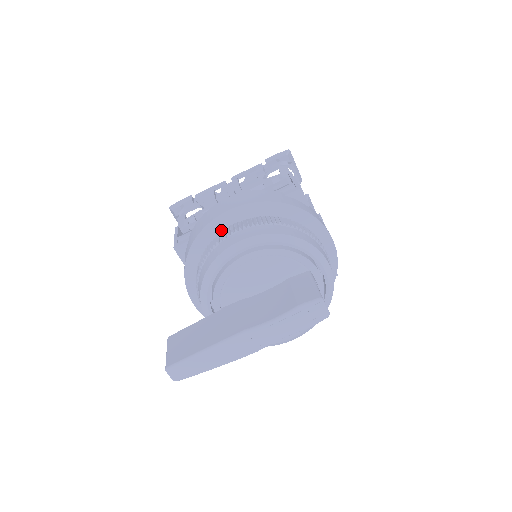
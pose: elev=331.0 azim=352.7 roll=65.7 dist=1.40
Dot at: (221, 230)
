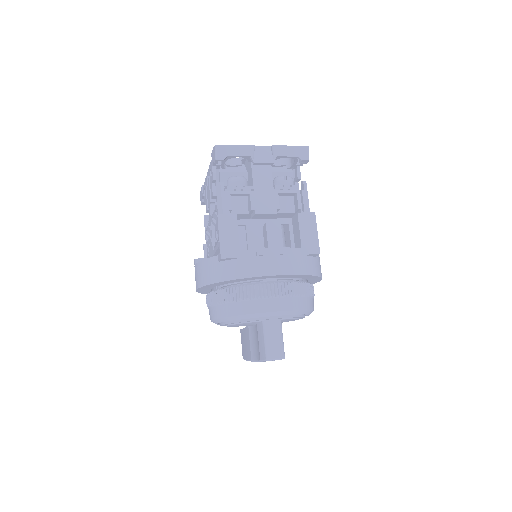
Dot at: (207, 291)
